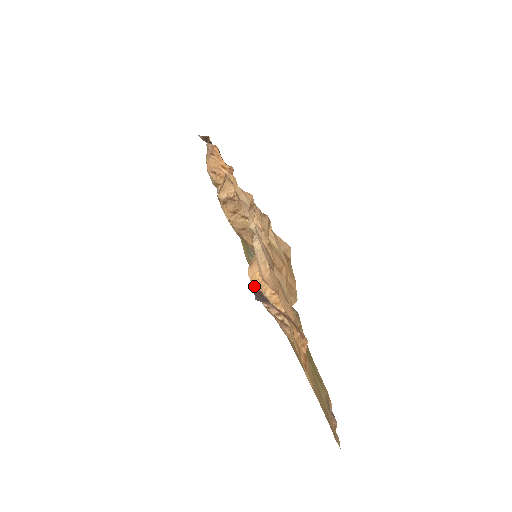
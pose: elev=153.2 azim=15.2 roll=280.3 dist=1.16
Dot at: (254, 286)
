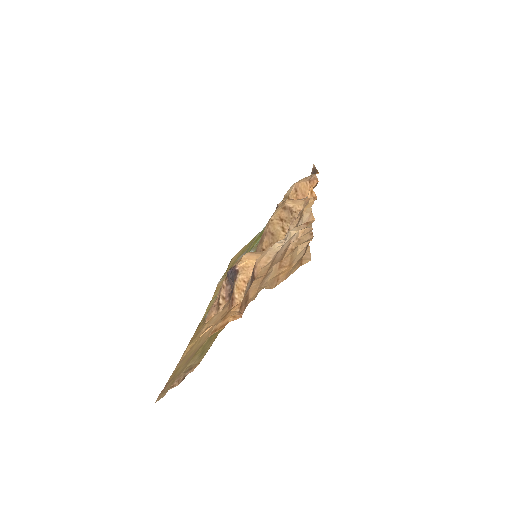
Dot at: (239, 264)
